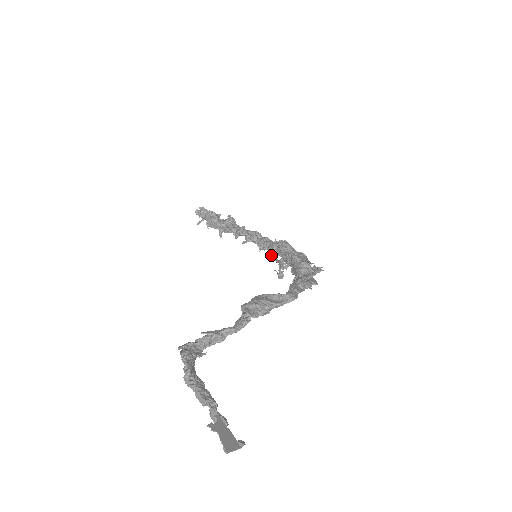
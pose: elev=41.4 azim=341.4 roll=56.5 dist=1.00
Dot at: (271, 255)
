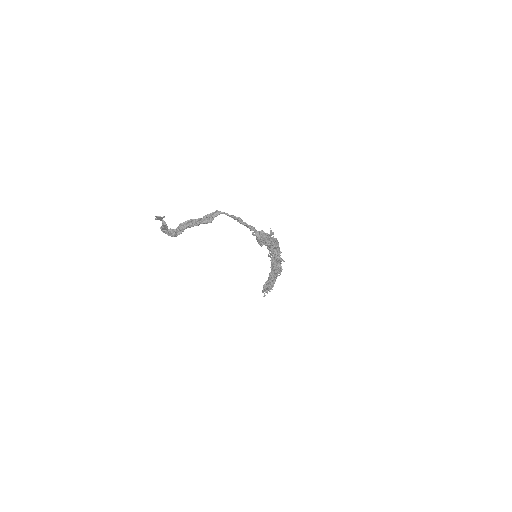
Dot at: (273, 261)
